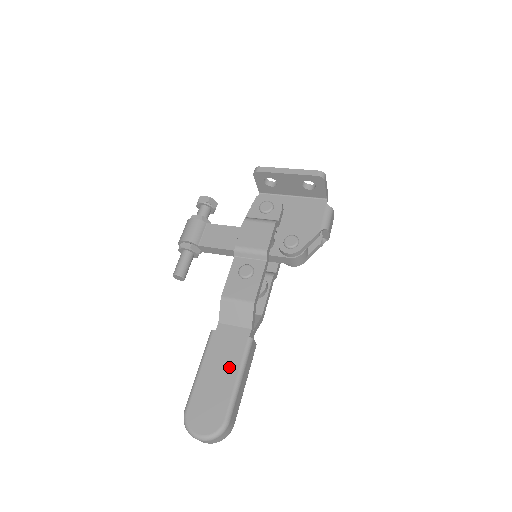
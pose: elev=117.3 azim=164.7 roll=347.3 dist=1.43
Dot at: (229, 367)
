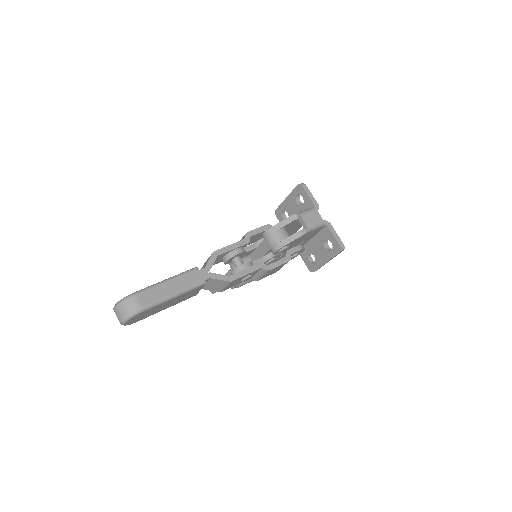
Dot at: occluded
